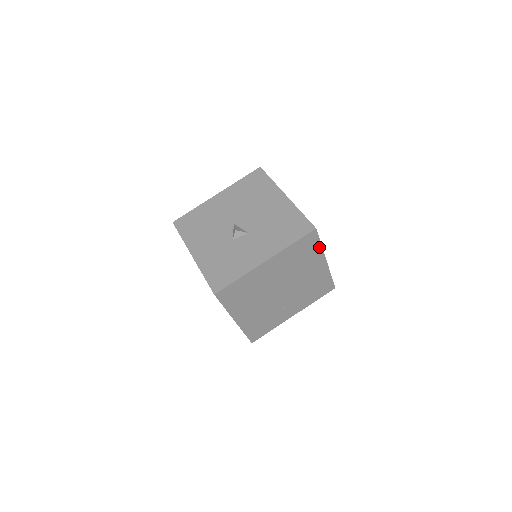
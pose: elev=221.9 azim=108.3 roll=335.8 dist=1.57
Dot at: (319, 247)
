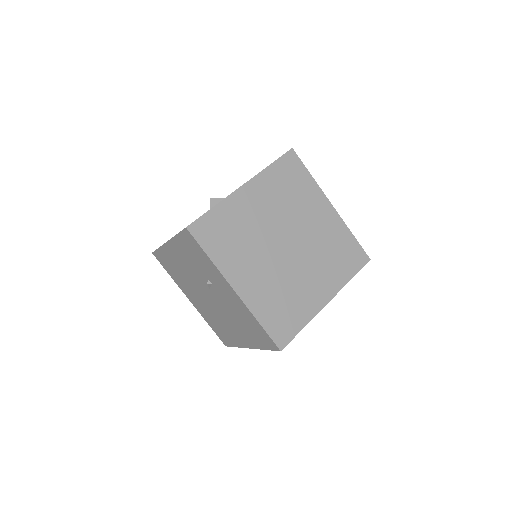
Dot at: (310, 179)
